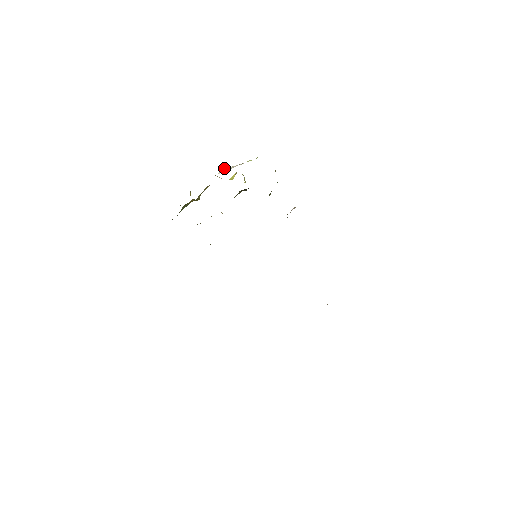
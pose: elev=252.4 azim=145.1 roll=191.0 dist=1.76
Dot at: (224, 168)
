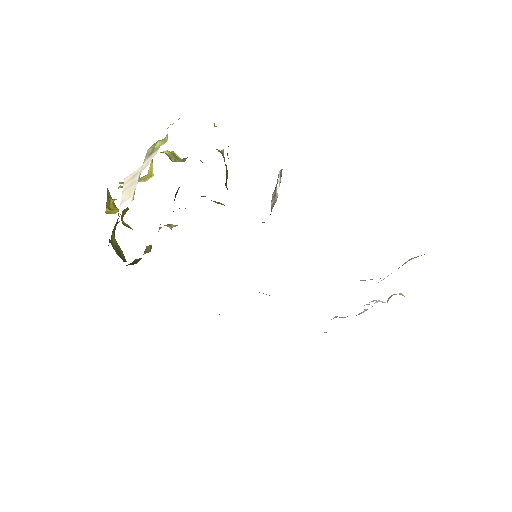
Dot at: occluded
